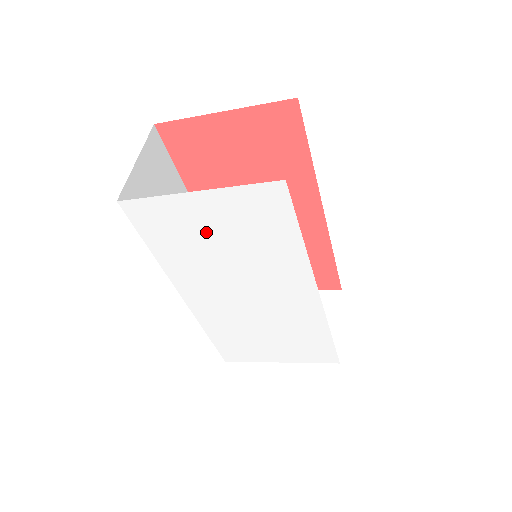
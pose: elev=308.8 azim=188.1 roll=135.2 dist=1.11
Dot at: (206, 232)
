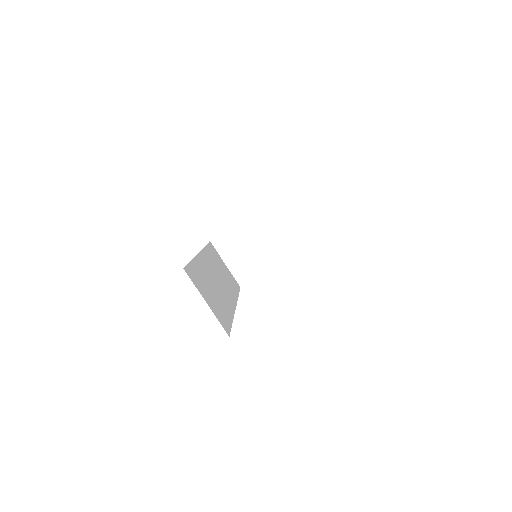
Dot at: occluded
